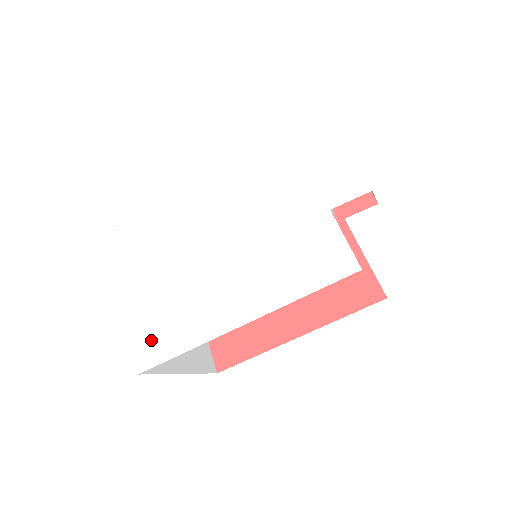
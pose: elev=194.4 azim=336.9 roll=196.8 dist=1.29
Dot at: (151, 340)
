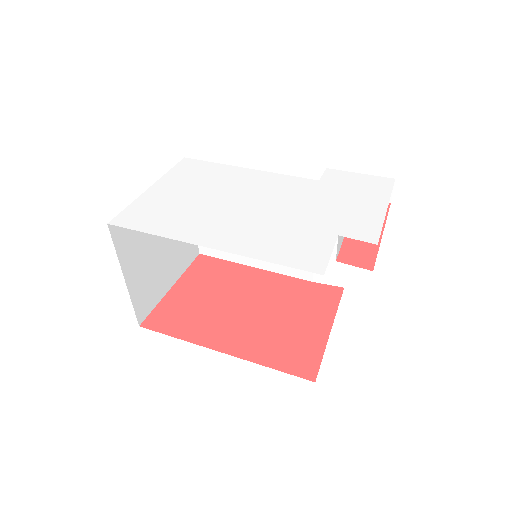
Dot at: (140, 215)
